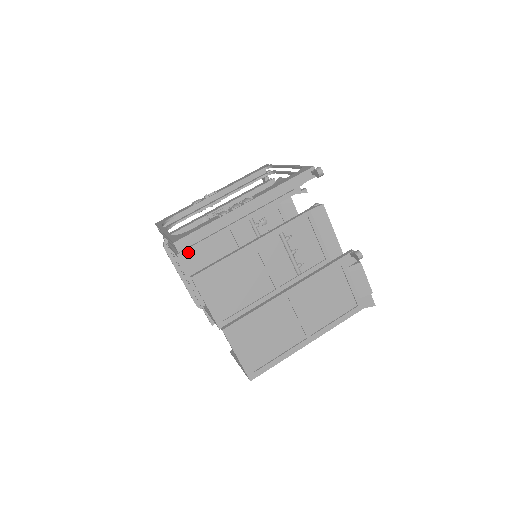
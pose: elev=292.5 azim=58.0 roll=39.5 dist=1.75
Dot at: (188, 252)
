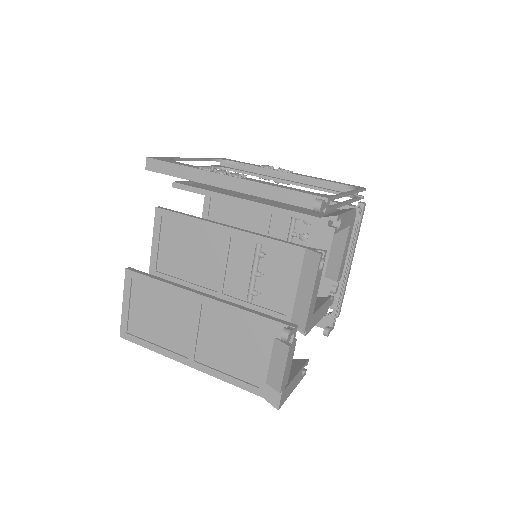
Dot at: (182, 188)
